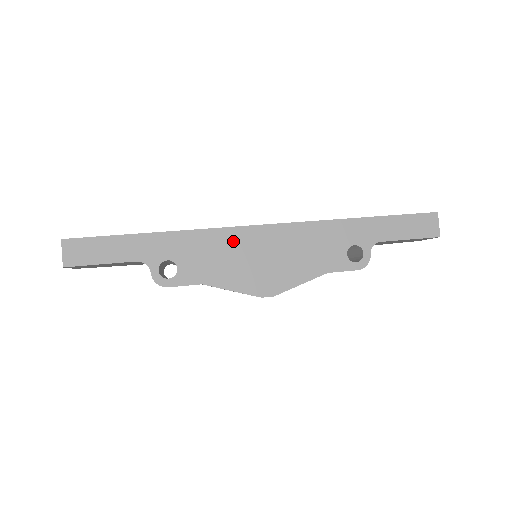
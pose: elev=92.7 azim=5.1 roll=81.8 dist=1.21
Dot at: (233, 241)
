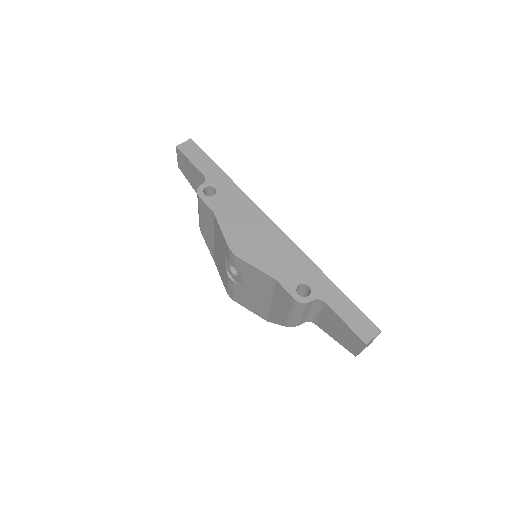
Dot at: (253, 214)
